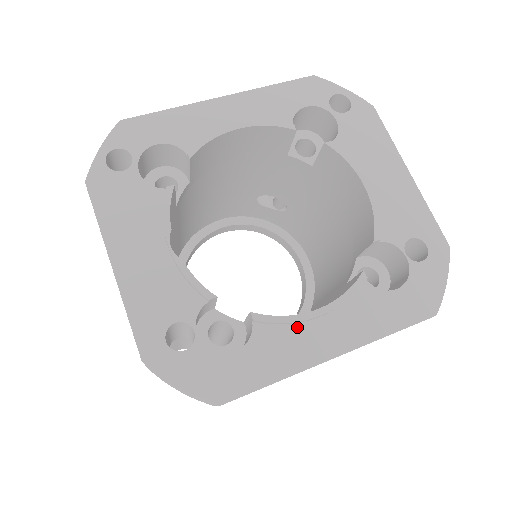
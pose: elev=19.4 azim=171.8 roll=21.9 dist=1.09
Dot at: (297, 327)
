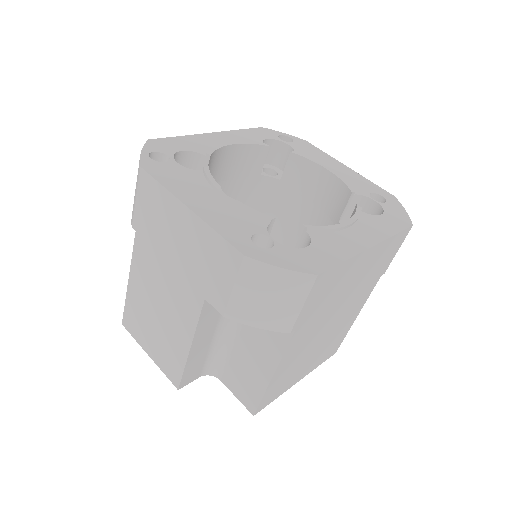
Dot at: (337, 233)
